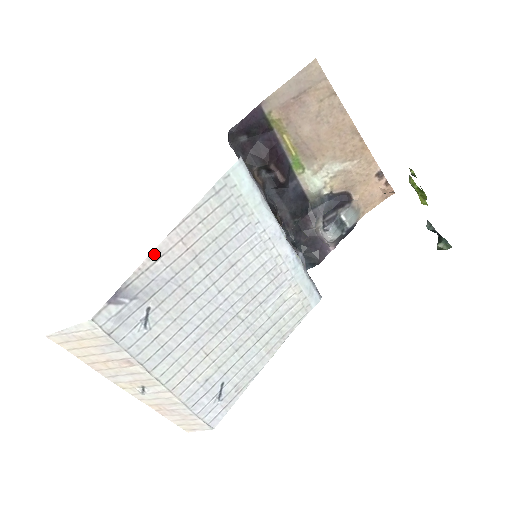
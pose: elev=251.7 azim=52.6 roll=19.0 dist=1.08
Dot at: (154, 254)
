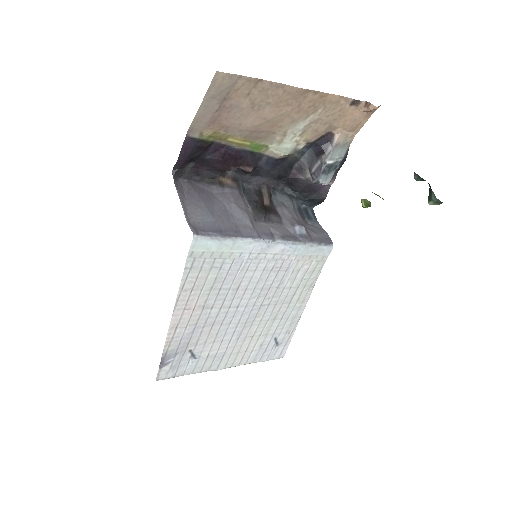
Dot at: (171, 329)
